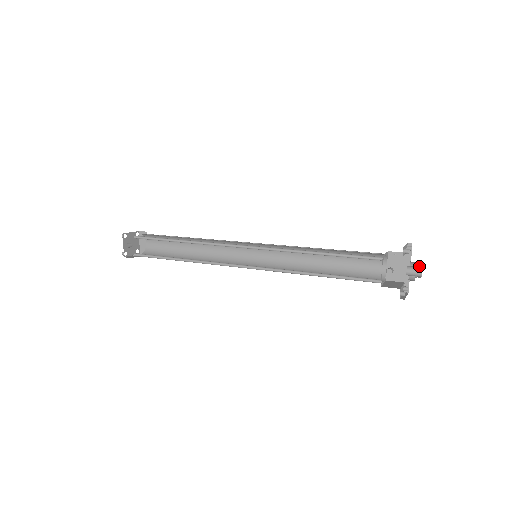
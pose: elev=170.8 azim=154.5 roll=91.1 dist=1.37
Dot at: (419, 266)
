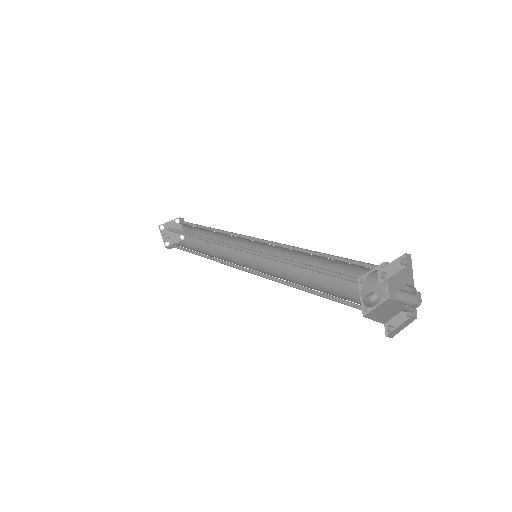
Dot at: (415, 291)
